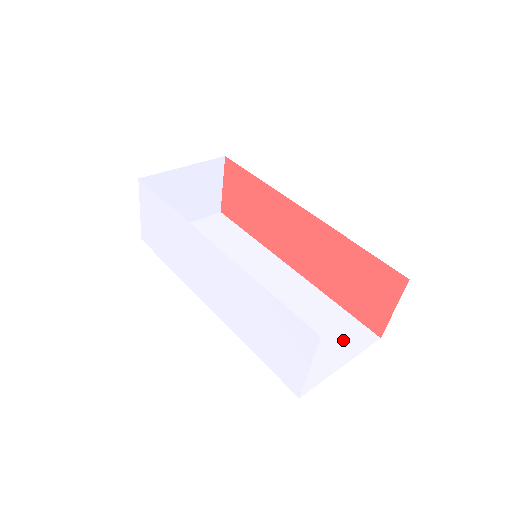
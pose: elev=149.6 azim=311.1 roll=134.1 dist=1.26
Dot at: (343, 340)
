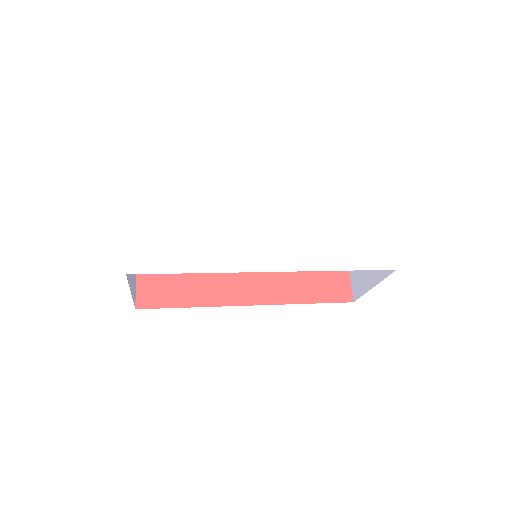
Dot at: occluded
